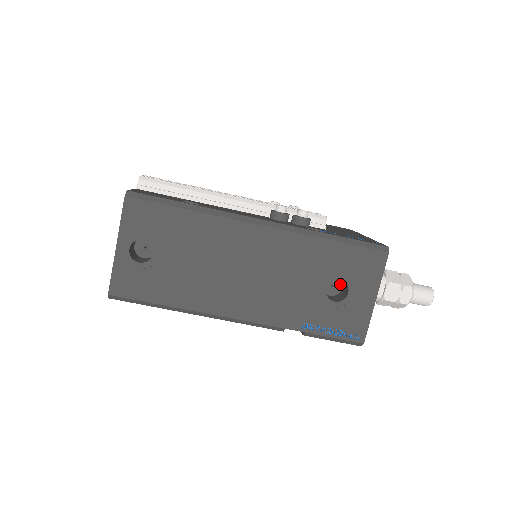
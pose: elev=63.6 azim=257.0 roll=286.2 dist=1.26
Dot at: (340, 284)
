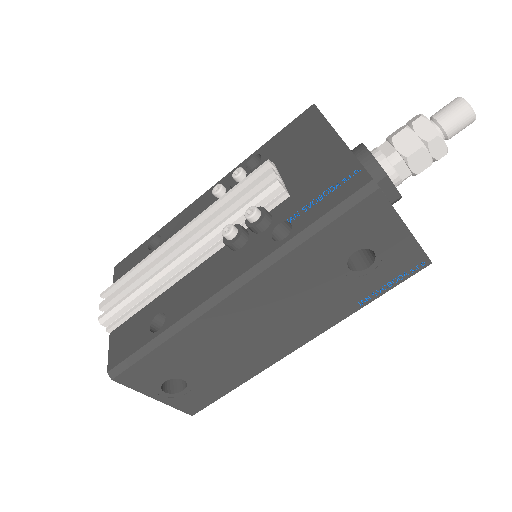
Dot at: occluded
